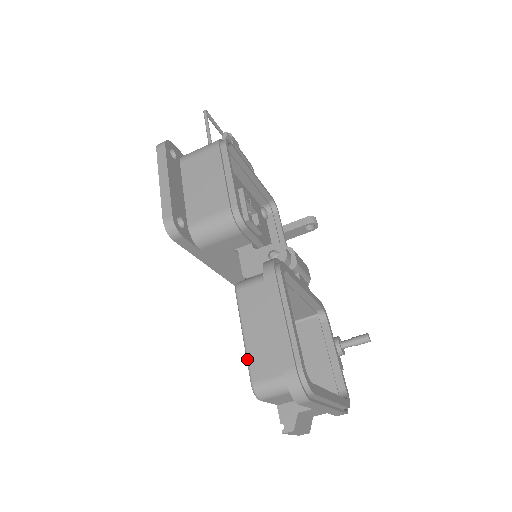
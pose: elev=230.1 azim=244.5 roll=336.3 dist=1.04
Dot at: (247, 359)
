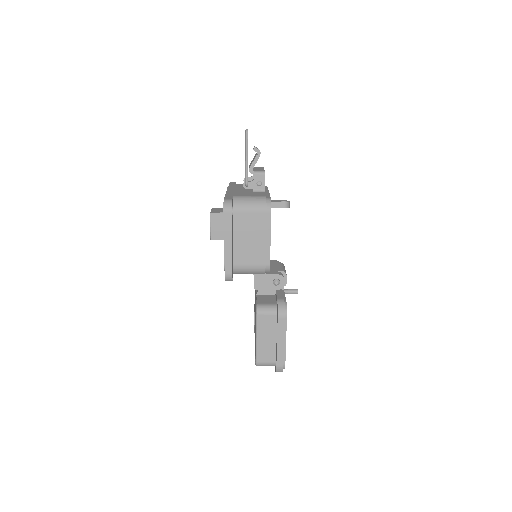
Dot at: (256, 351)
